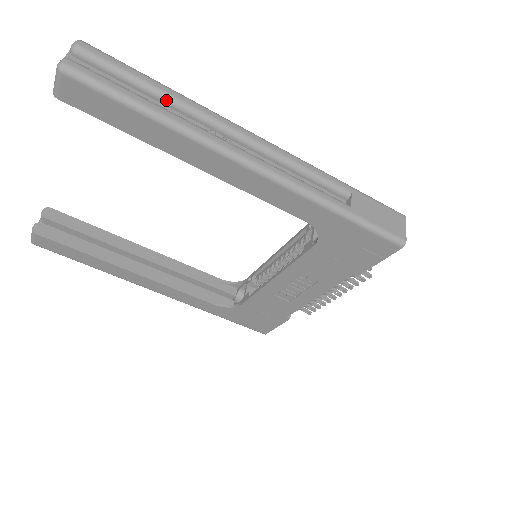
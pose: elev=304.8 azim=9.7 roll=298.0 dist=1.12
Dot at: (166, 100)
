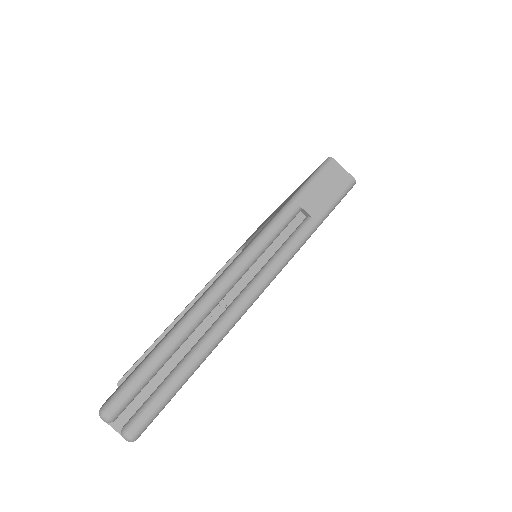
Dot at: (175, 352)
